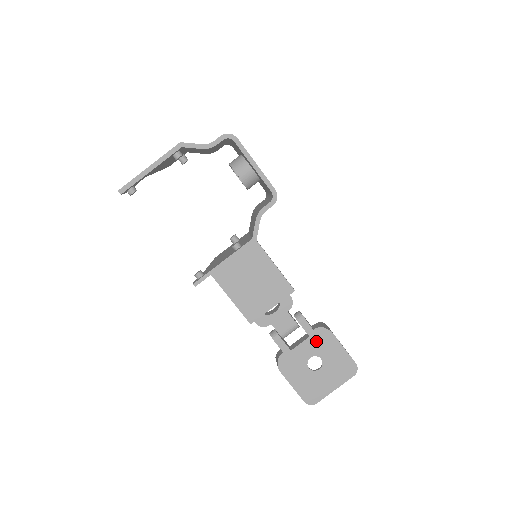
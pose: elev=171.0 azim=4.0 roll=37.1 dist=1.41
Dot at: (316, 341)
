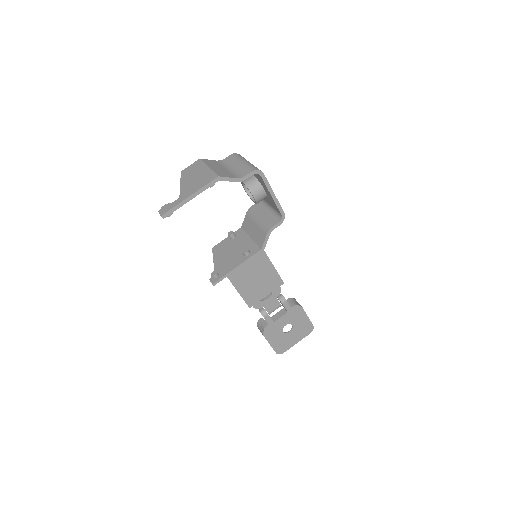
Dot at: (291, 315)
